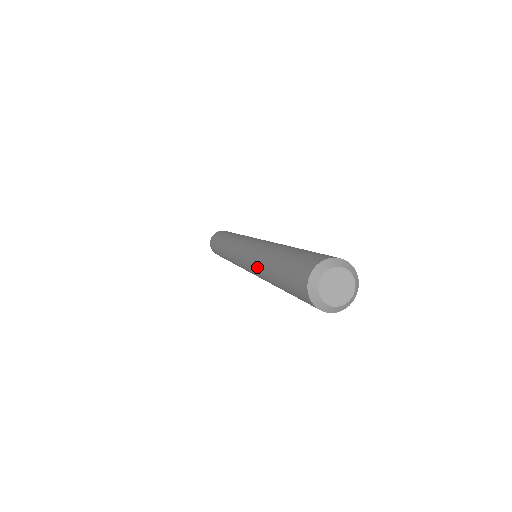
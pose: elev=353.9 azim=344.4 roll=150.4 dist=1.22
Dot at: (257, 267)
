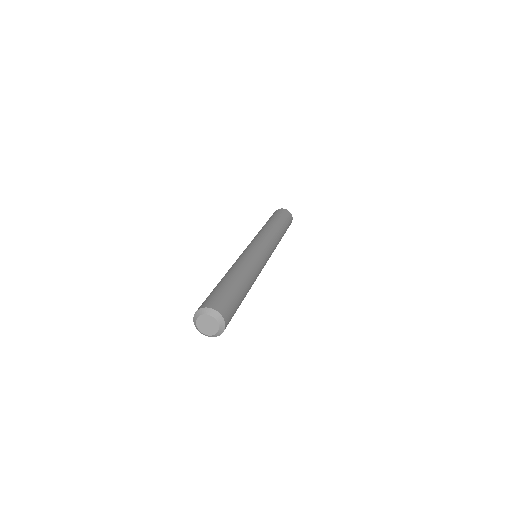
Dot at: occluded
